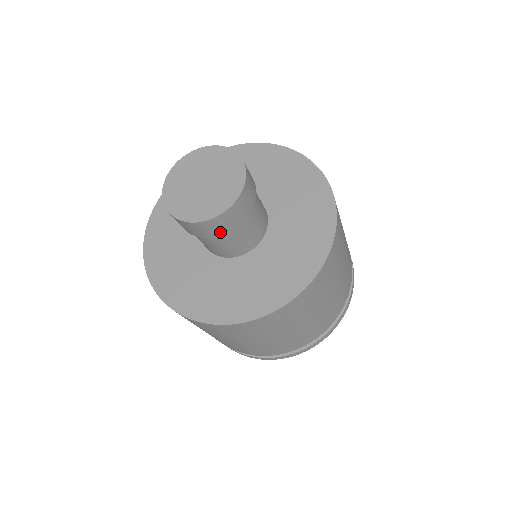
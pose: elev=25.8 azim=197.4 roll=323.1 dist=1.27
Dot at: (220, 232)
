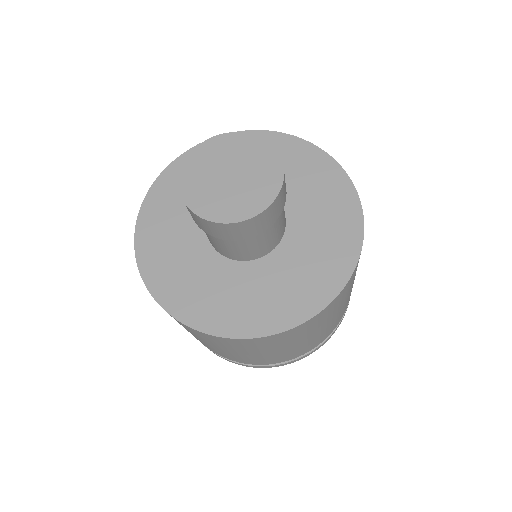
Dot at: (272, 220)
